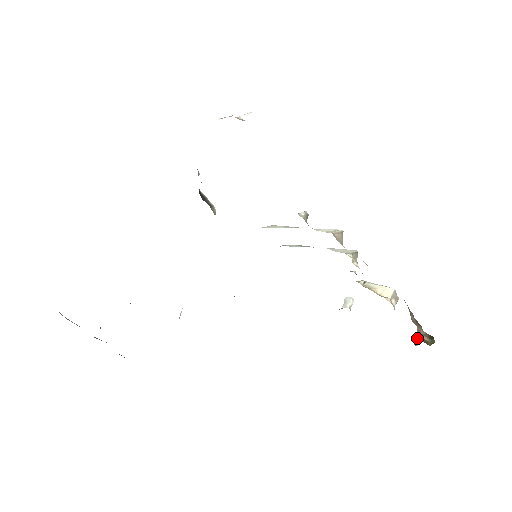
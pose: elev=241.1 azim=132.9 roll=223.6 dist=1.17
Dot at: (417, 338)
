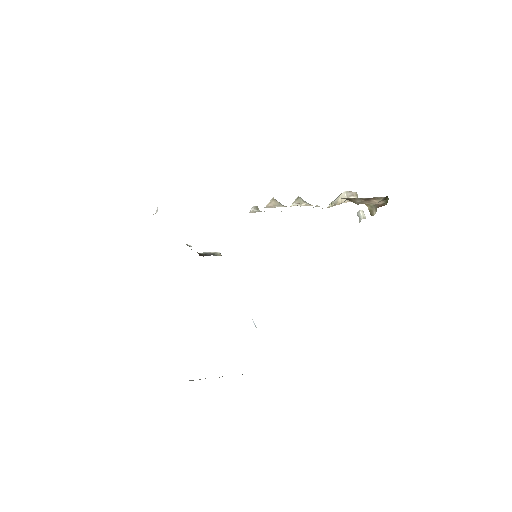
Dot at: (371, 210)
